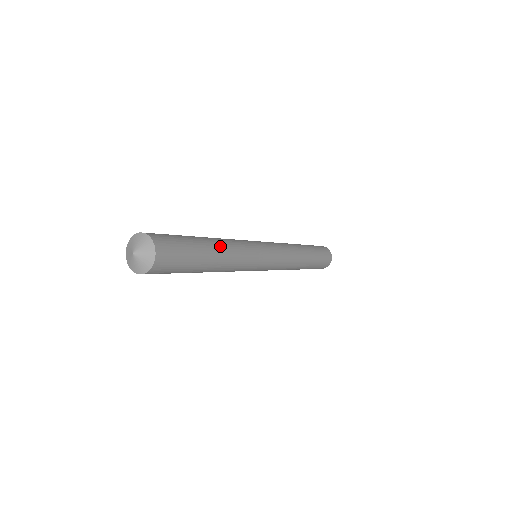
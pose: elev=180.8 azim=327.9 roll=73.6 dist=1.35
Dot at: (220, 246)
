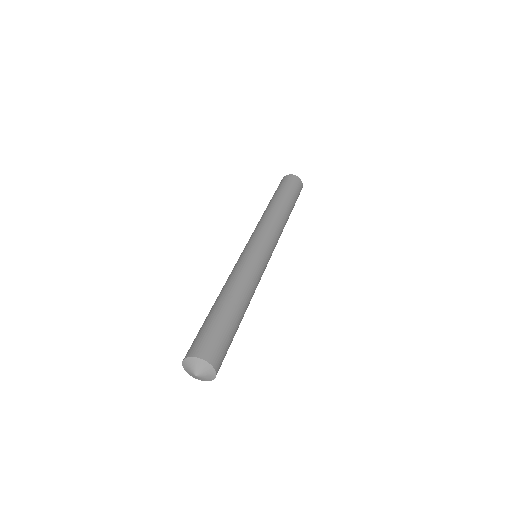
Dot at: (245, 305)
